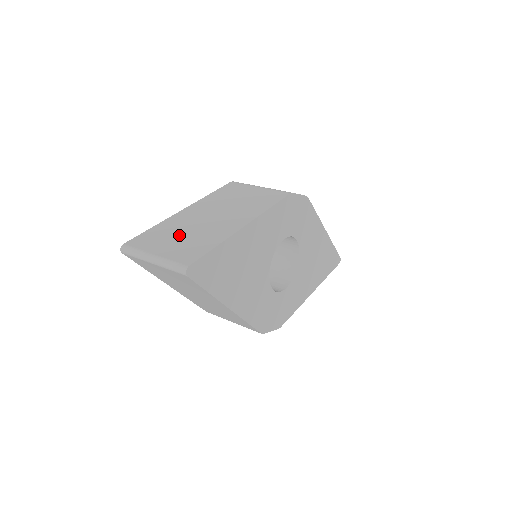
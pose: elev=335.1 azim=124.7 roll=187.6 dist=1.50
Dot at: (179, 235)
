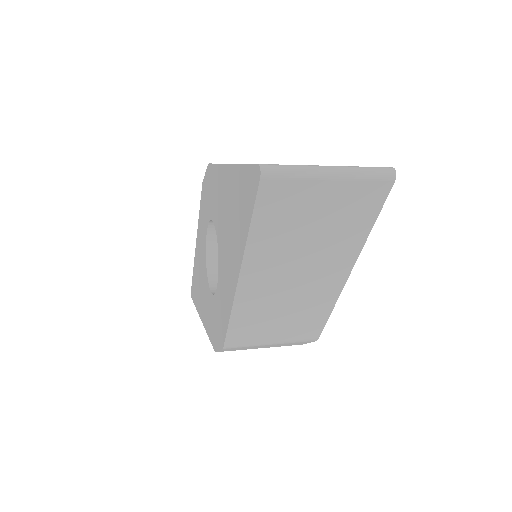
Dot at: occluded
